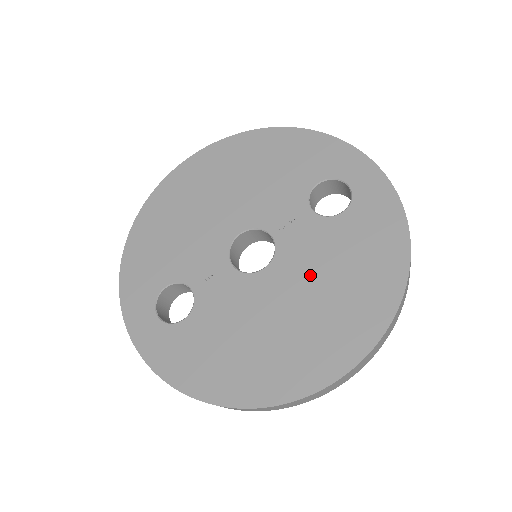
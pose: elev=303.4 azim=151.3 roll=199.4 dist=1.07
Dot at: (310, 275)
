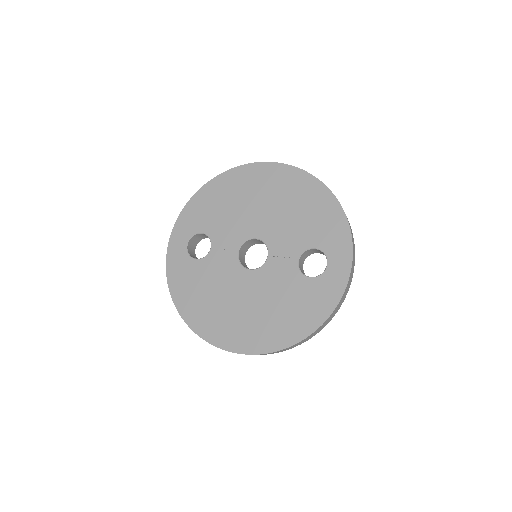
Dot at: (265, 294)
